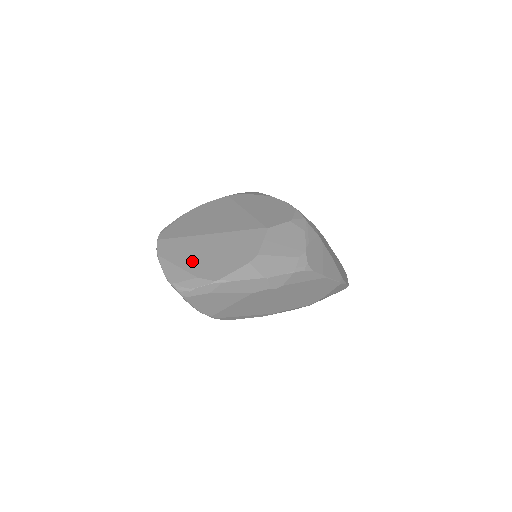
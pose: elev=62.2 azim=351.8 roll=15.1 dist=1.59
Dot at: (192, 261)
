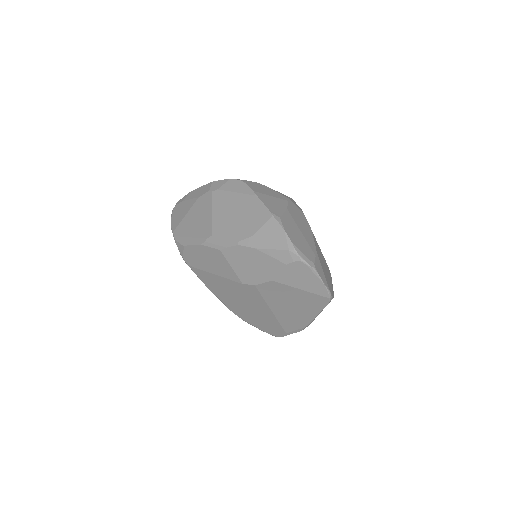
Dot at: occluded
